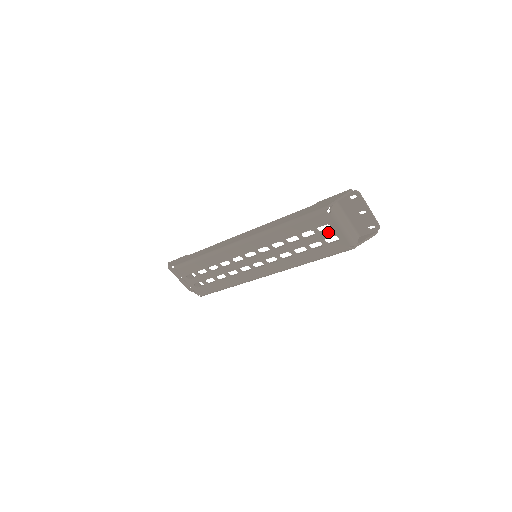
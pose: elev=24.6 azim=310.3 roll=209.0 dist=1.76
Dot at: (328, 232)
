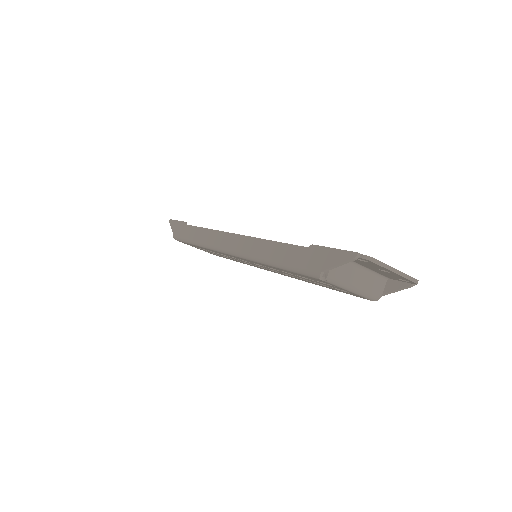
Dot at: (332, 286)
